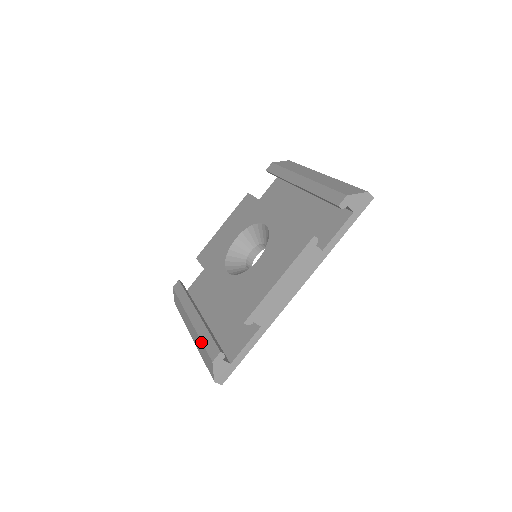
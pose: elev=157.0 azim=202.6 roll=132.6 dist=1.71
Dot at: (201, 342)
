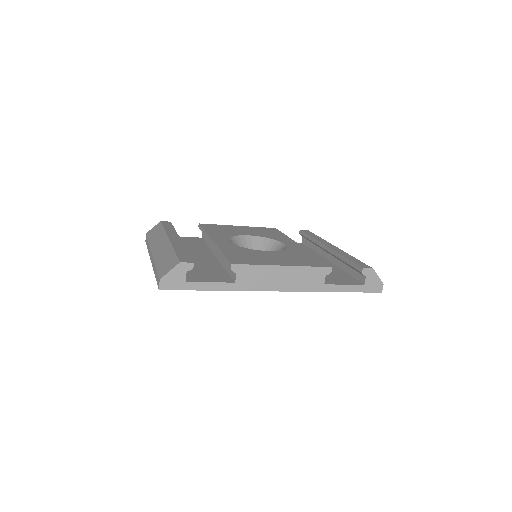
Dot at: (173, 251)
